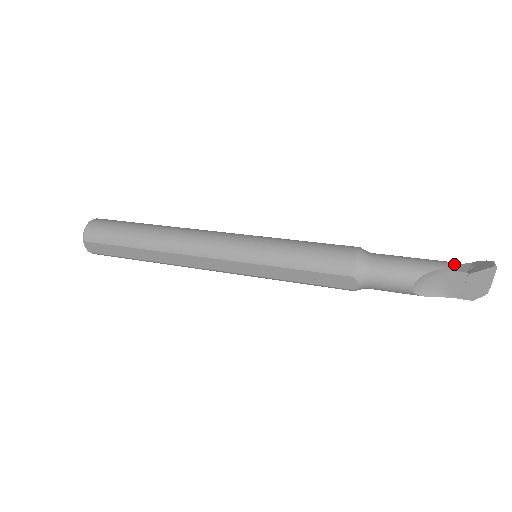
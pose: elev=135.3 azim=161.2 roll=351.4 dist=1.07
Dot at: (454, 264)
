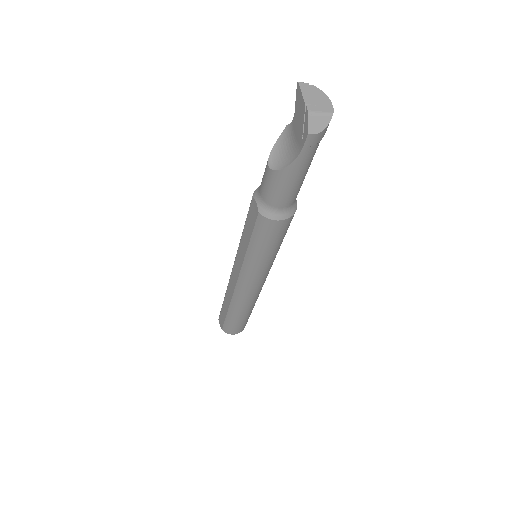
Dot at: occluded
